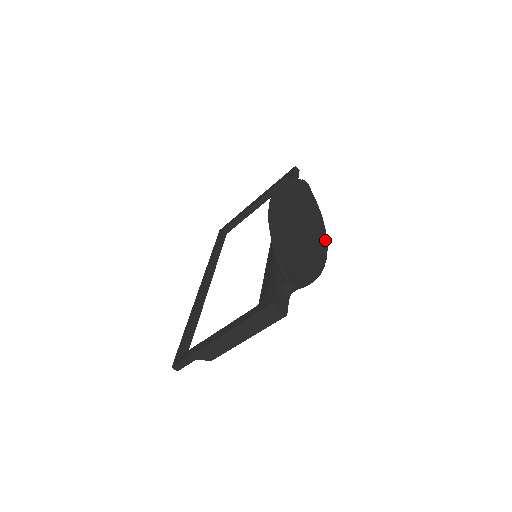
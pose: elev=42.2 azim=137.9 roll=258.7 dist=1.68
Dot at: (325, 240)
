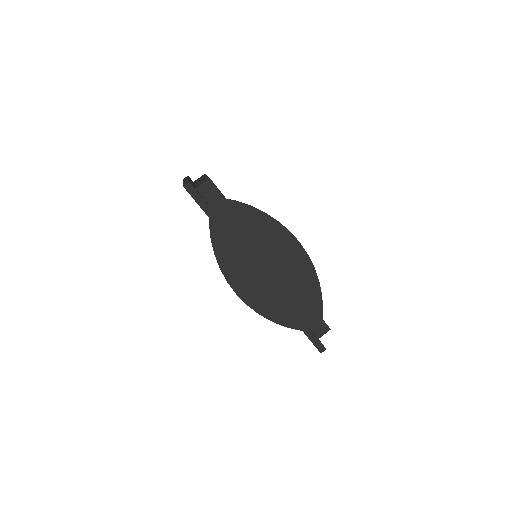
Dot at: (289, 236)
